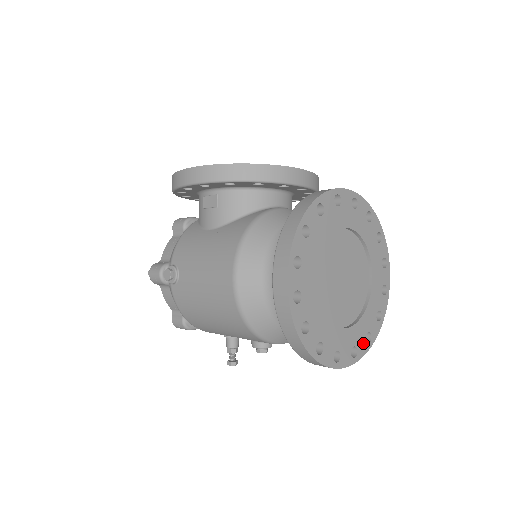
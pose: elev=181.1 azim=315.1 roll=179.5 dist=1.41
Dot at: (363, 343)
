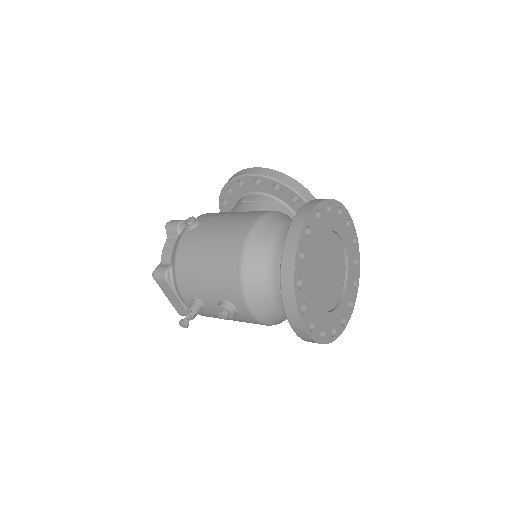
Dot at: (318, 331)
